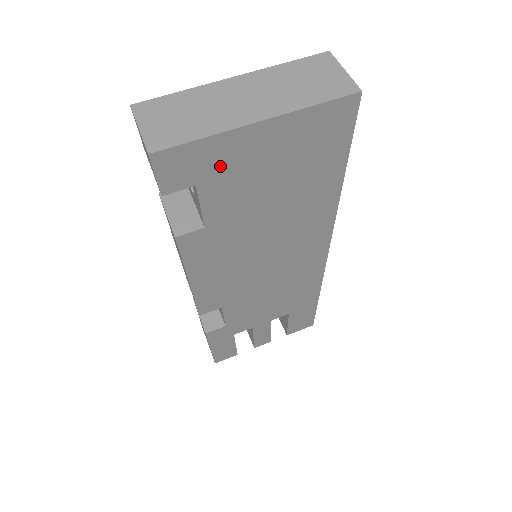
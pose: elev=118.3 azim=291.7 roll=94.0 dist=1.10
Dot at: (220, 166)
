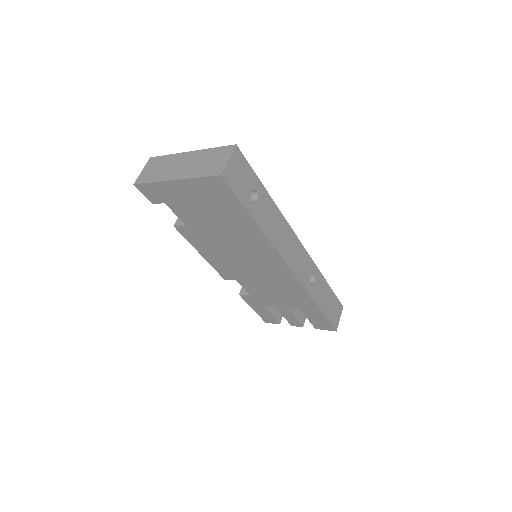
Dot at: (170, 197)
